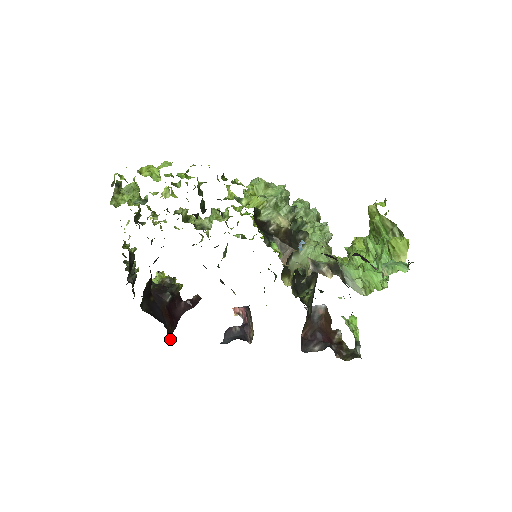
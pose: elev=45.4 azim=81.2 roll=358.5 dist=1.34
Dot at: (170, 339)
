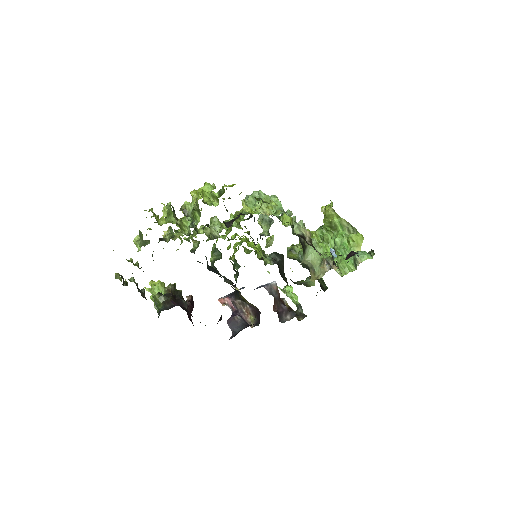
Dot at: occluded
